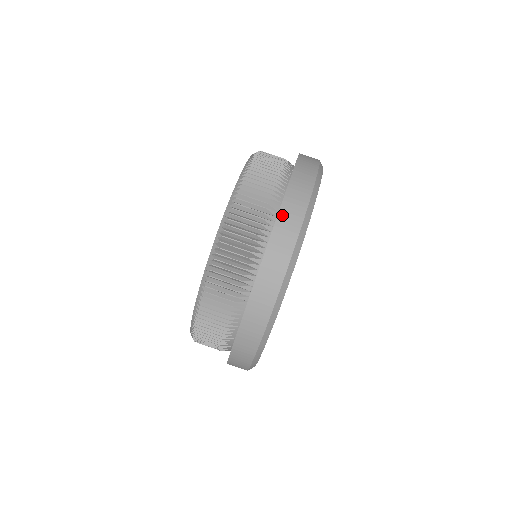
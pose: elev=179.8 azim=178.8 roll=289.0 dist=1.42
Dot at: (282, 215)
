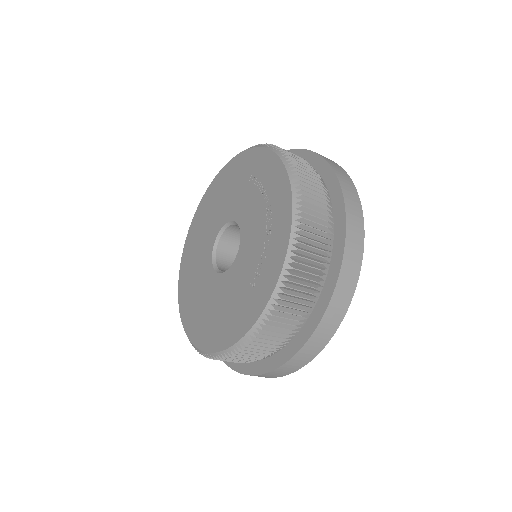
Dot at: (337, 173)
